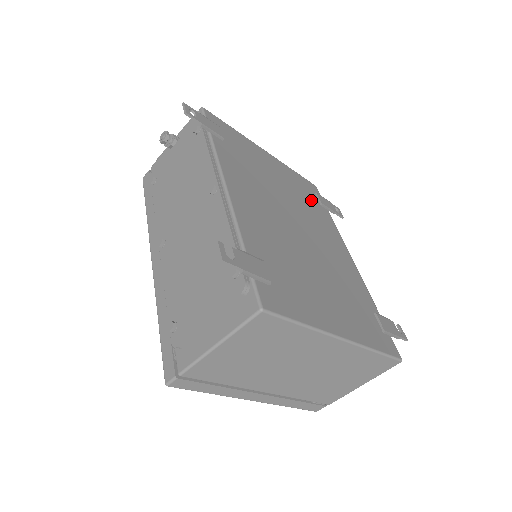
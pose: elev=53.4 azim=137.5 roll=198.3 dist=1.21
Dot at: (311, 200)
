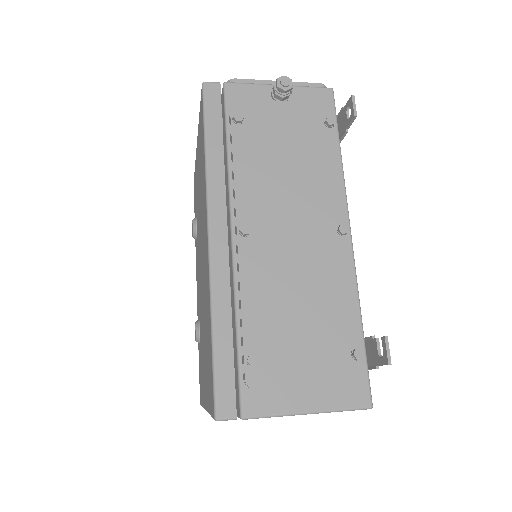
Dot at: occluded
